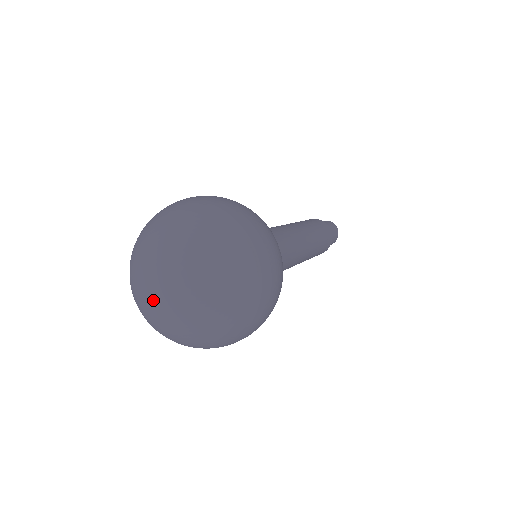
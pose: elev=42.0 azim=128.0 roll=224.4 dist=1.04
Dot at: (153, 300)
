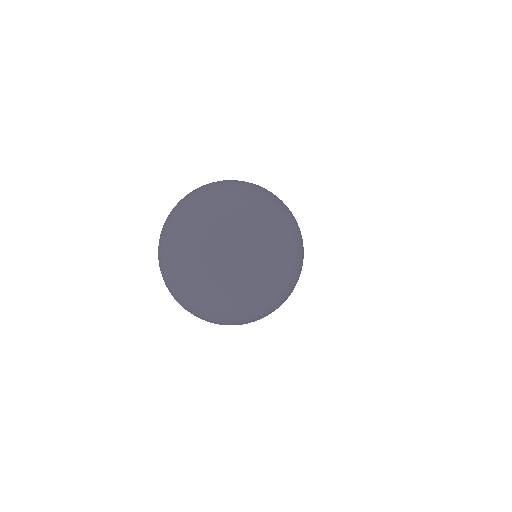
Dot at: (202, 267)
